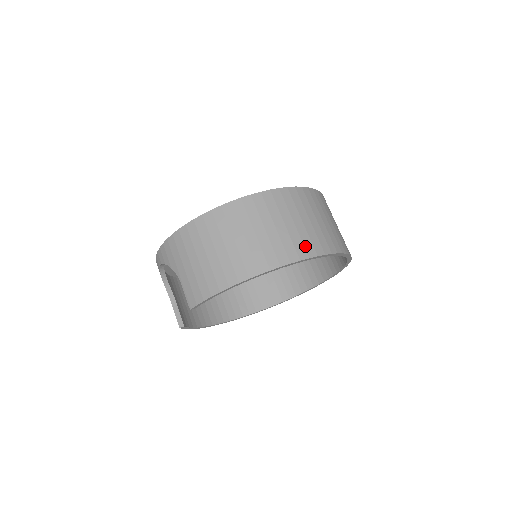
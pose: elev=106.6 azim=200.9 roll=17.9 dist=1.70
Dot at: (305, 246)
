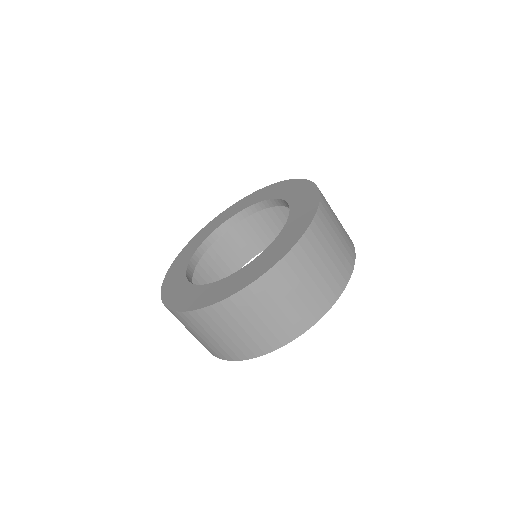
Dot at: (286, 332)
